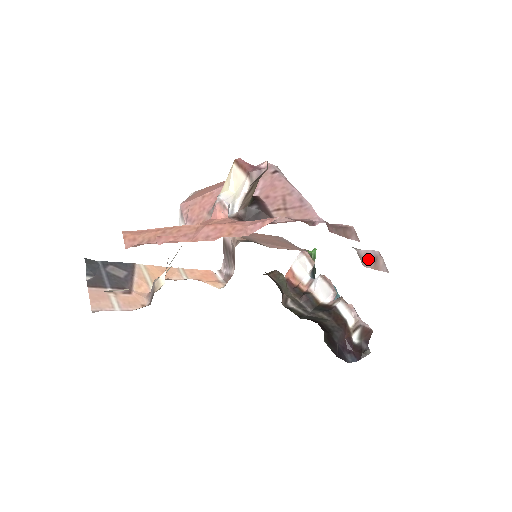
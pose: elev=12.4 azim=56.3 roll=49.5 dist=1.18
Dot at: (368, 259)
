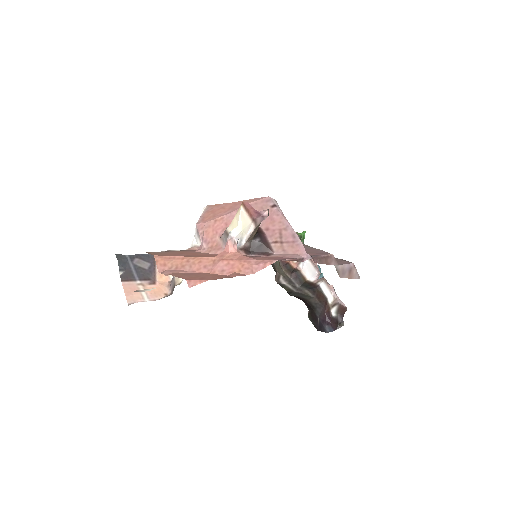
Dot at: (344, 271)
